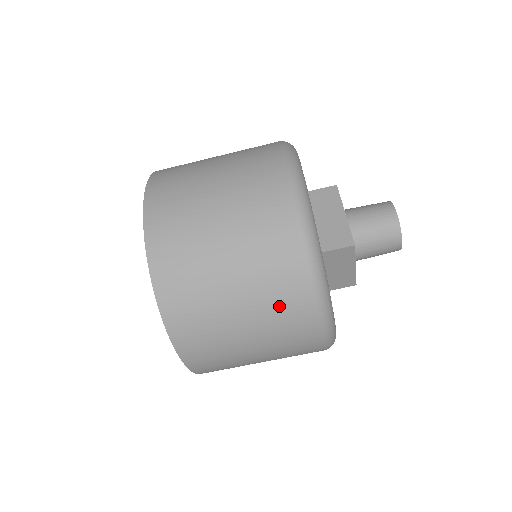
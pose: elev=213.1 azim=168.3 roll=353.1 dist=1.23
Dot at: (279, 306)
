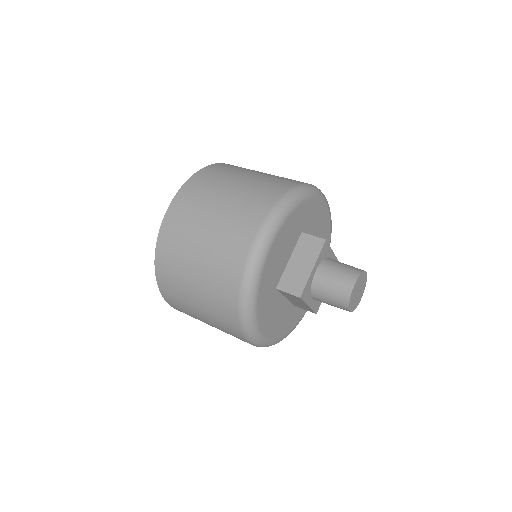
Dot at: (219, 314)
